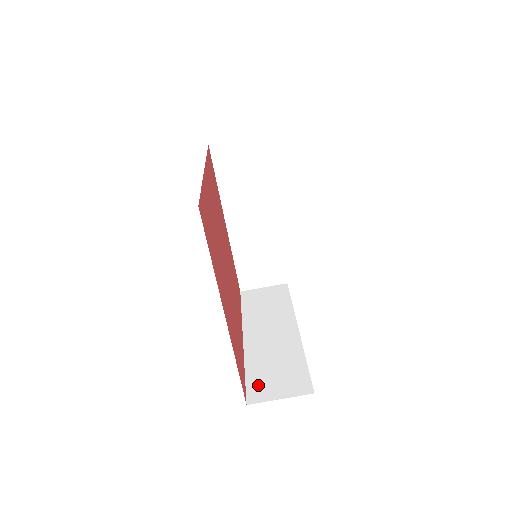
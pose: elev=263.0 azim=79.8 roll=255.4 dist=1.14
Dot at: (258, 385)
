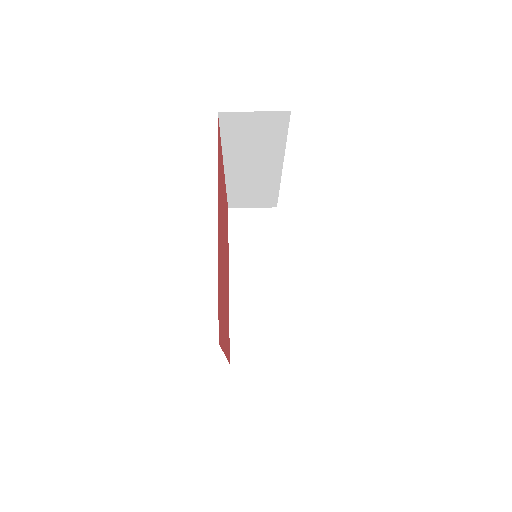
Dot at: occluded
